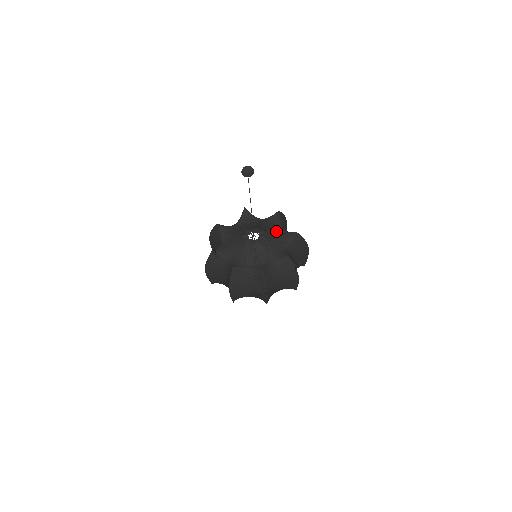
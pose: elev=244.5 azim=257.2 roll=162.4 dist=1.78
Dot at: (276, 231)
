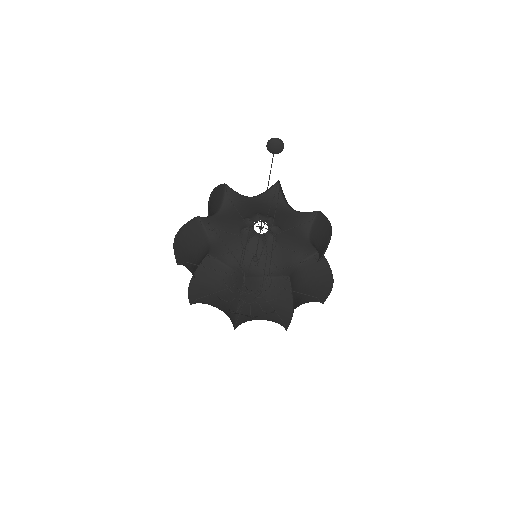
Dot at: (284, 214)
